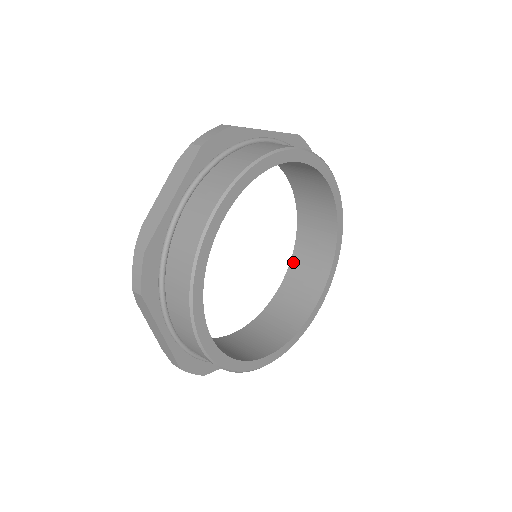
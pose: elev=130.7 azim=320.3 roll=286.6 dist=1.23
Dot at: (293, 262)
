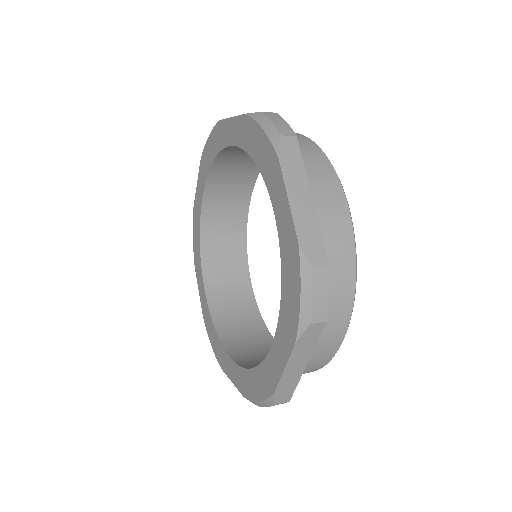
Dot at: (211, 178)
